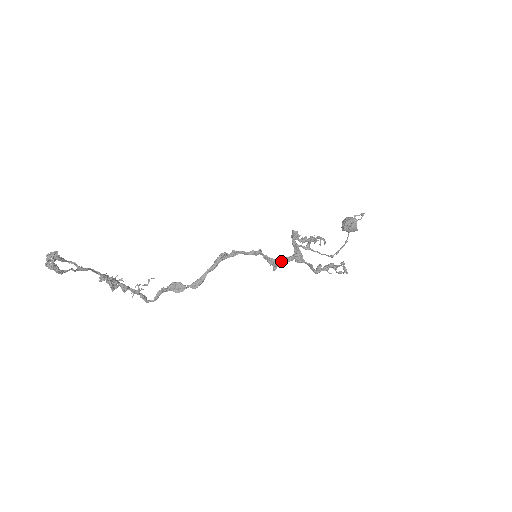
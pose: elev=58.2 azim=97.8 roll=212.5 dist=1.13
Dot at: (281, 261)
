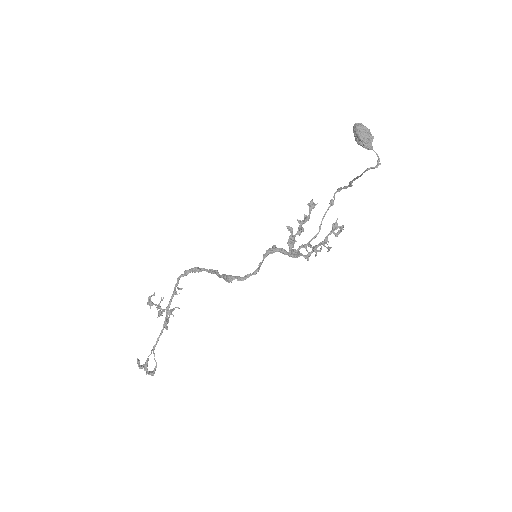
Dot at: (280, 252)
